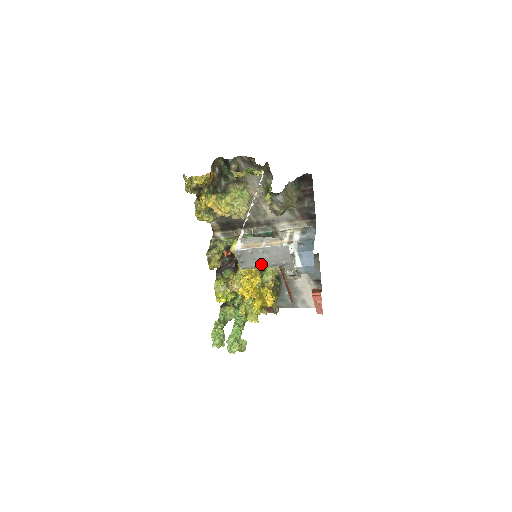
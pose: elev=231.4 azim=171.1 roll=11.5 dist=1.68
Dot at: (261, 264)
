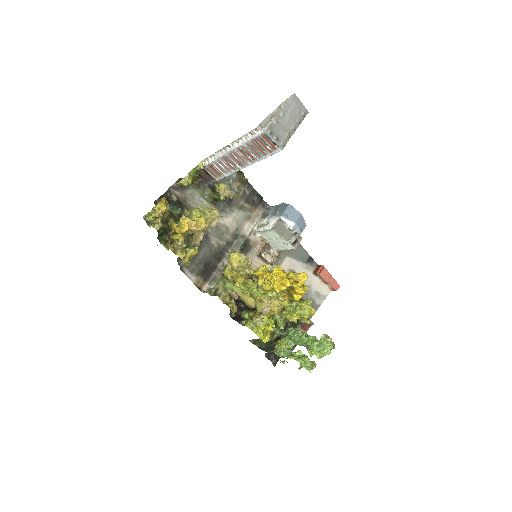
Dot at: (290, 129)
